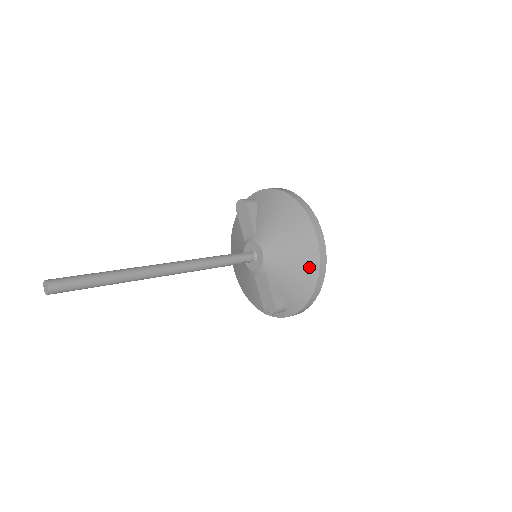
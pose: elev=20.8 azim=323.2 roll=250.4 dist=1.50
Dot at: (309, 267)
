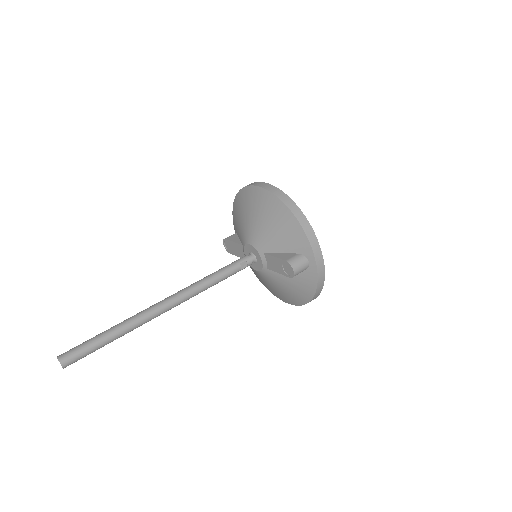
Dot at: (274, 207)
